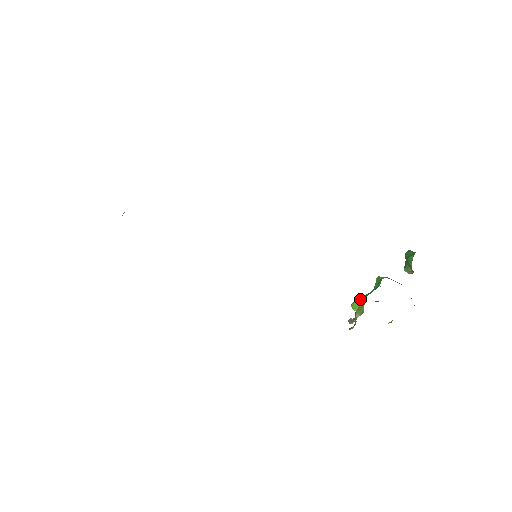
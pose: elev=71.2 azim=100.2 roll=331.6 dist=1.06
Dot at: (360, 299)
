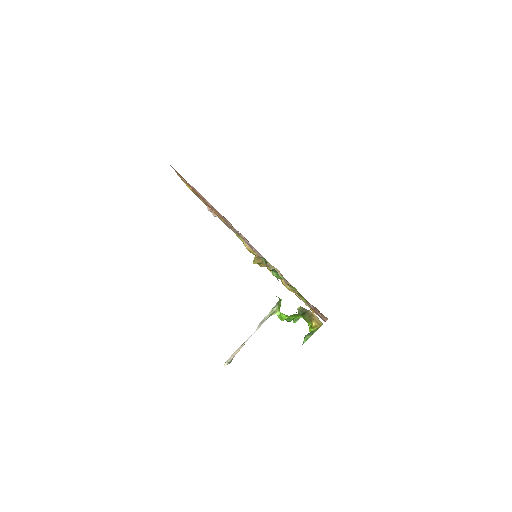
Dot at: occluded
